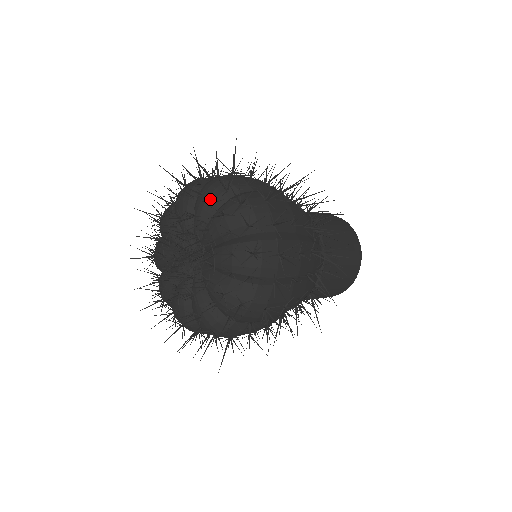
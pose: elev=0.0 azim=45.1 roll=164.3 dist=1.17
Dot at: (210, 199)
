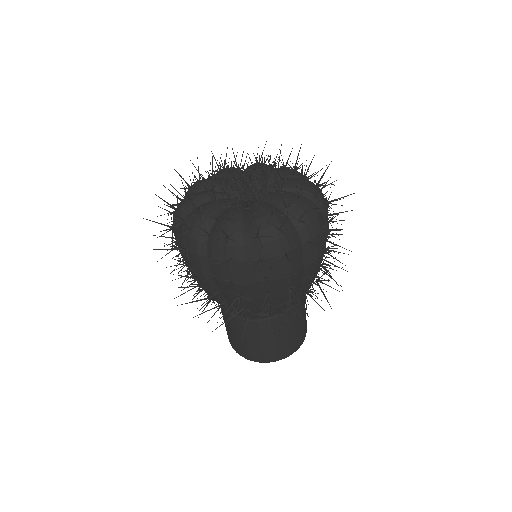
Dot at: (292, 172)
